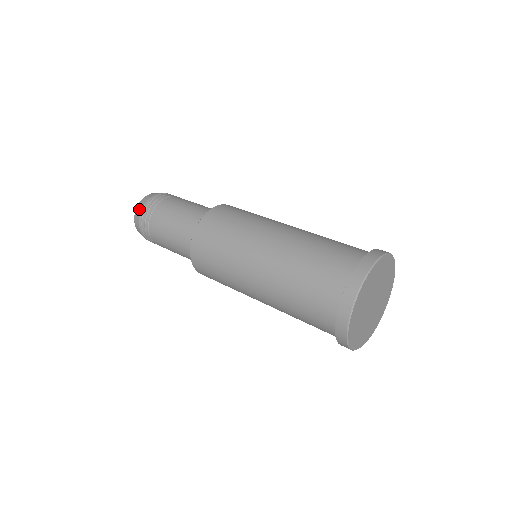
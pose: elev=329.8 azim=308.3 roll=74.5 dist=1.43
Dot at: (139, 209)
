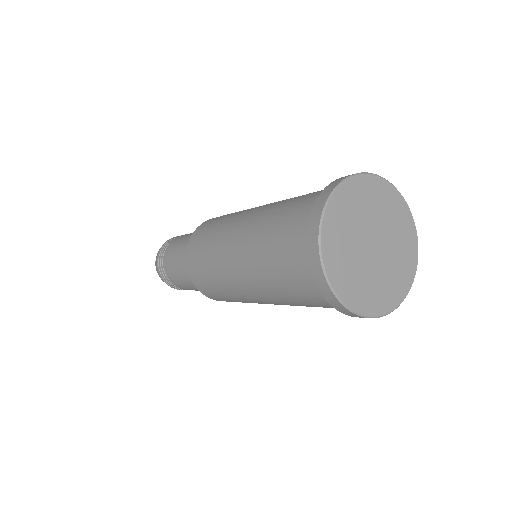
Dot at: occluded
